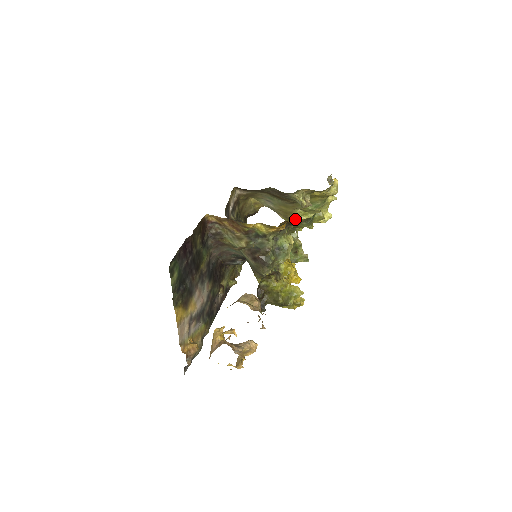
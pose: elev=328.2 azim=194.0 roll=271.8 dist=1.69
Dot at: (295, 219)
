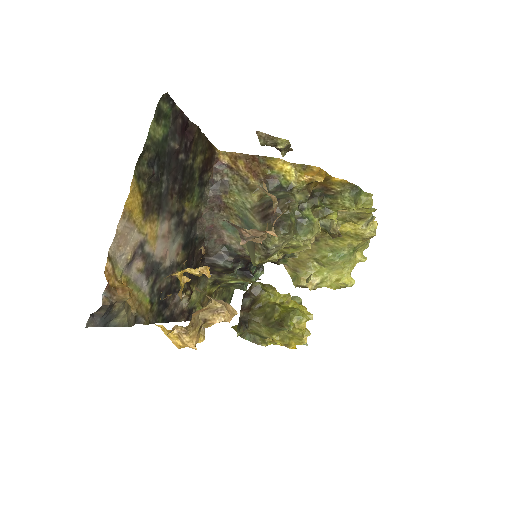
Dot at: (306, 275)
